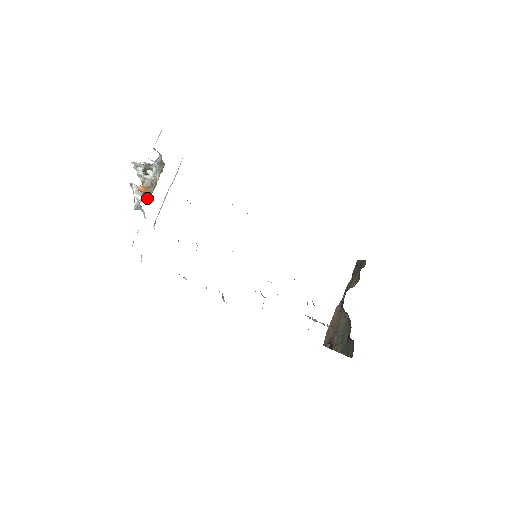
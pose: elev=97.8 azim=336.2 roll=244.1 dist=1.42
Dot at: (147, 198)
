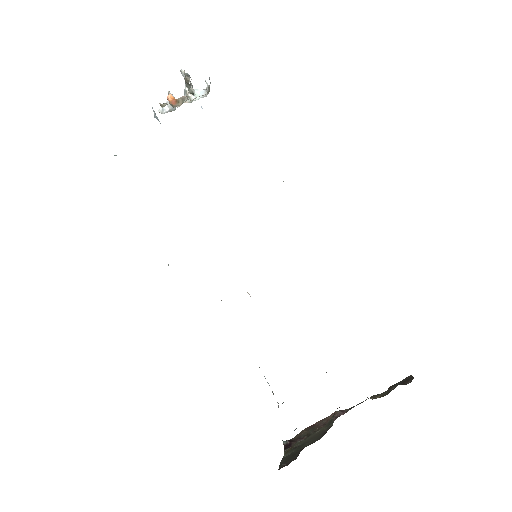
Dot at: (164, 106)
